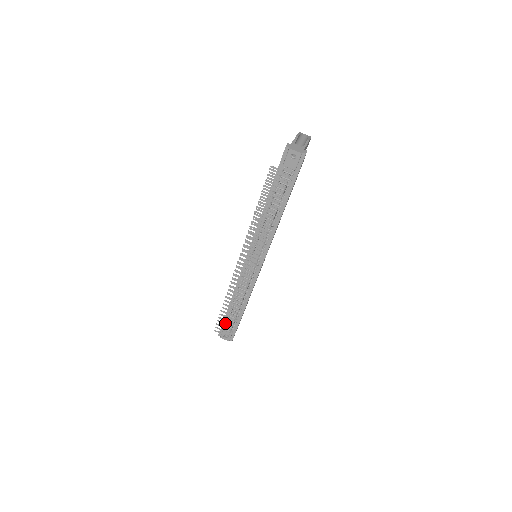
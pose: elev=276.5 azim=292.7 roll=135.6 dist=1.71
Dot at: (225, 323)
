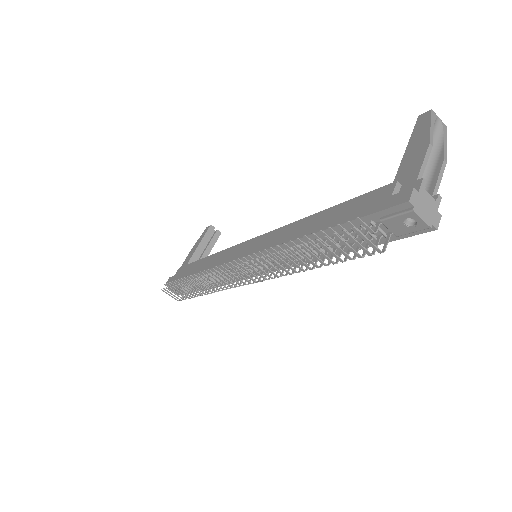
Dot at: (179, 293)
